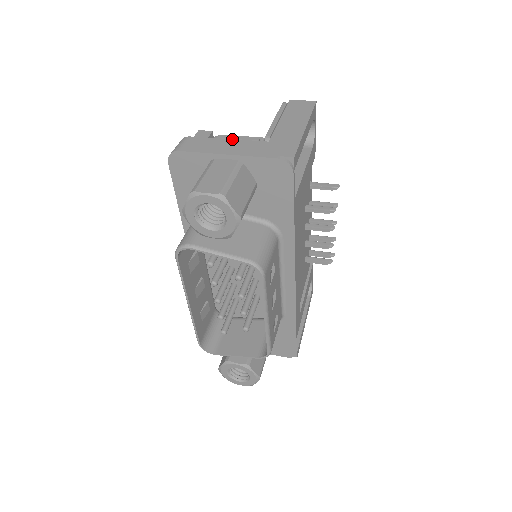
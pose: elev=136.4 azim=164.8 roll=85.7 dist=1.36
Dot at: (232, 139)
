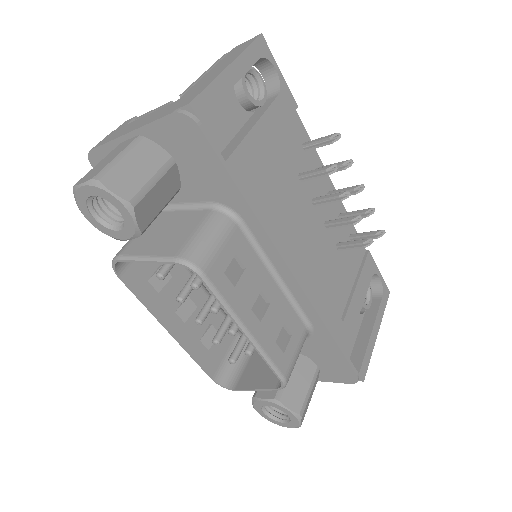
Dot at: (146, 115)
